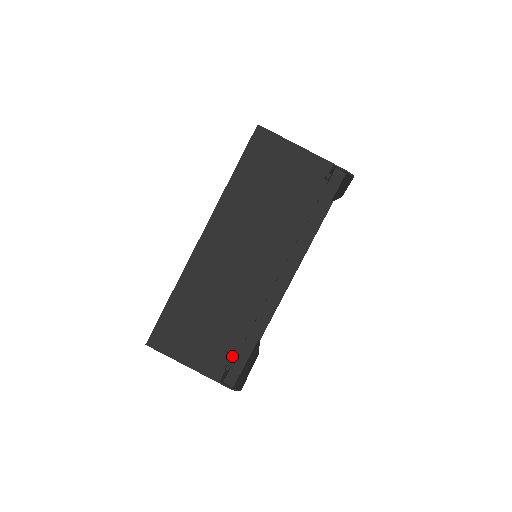
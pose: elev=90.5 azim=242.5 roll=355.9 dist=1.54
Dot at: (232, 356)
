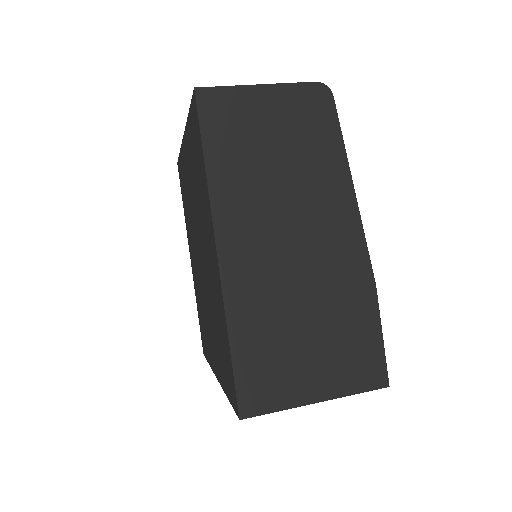
Dot at: occluded
